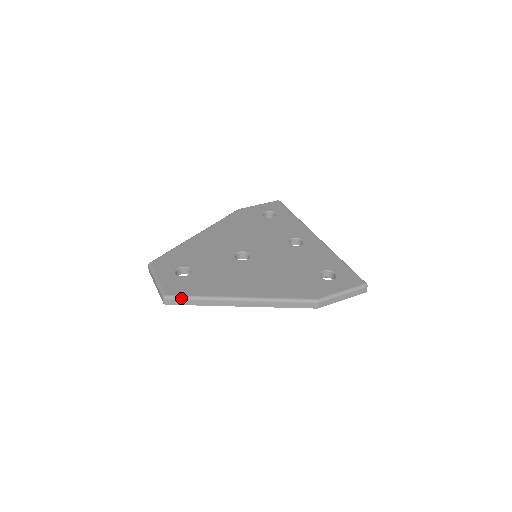
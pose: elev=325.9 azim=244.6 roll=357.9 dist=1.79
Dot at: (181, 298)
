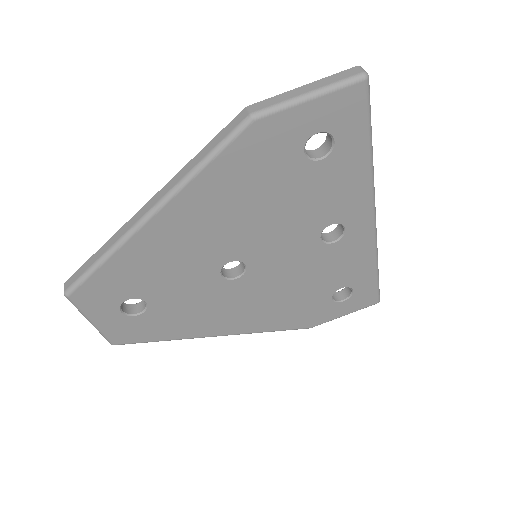
Dot at: occluded
